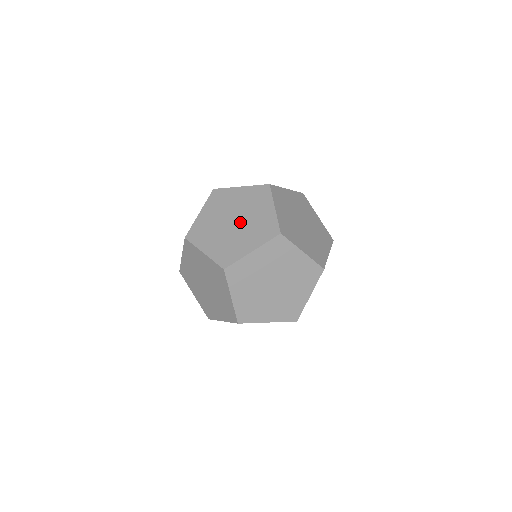
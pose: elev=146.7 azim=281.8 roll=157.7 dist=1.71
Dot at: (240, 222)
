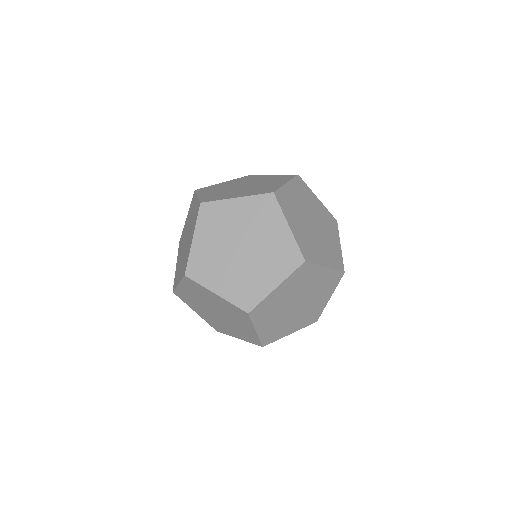
Dot at: (250, 249)
